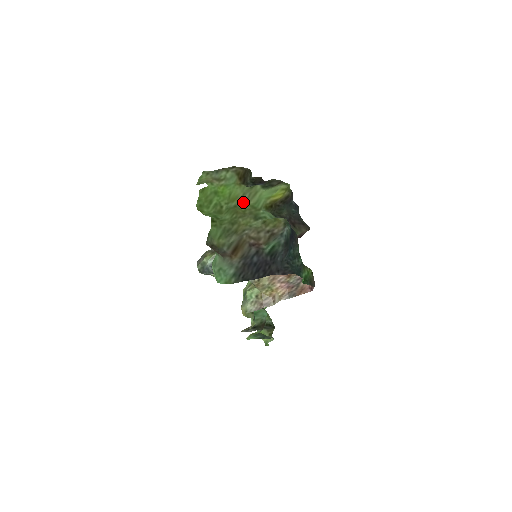
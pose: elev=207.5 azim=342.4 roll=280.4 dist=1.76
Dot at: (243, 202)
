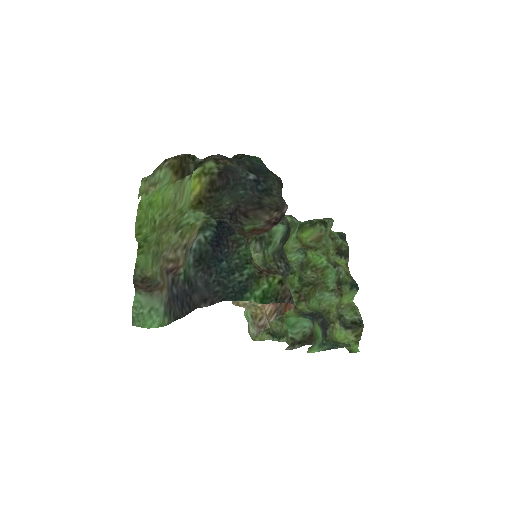
Dot at: (175, 207)
